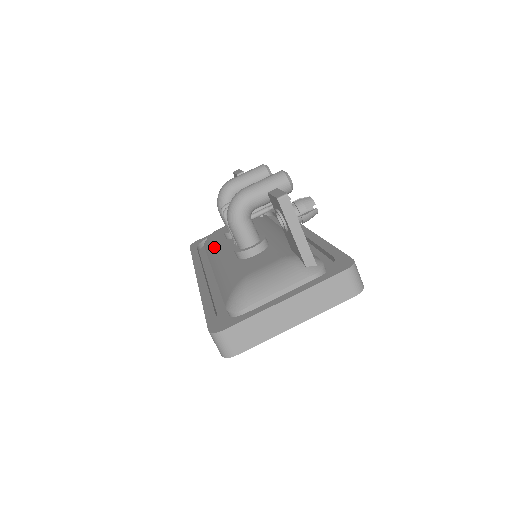
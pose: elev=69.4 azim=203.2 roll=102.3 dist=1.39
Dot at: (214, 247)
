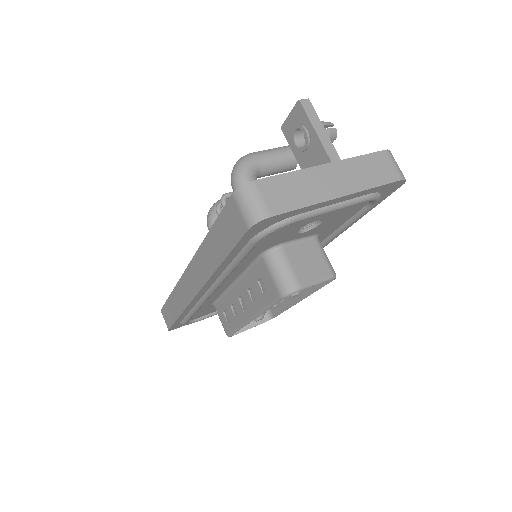
Dot at: occluded
